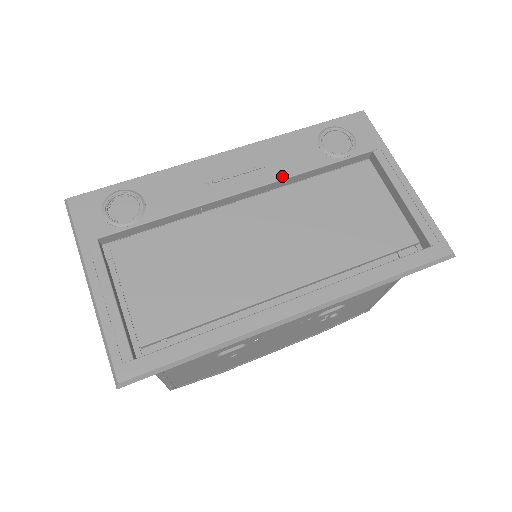
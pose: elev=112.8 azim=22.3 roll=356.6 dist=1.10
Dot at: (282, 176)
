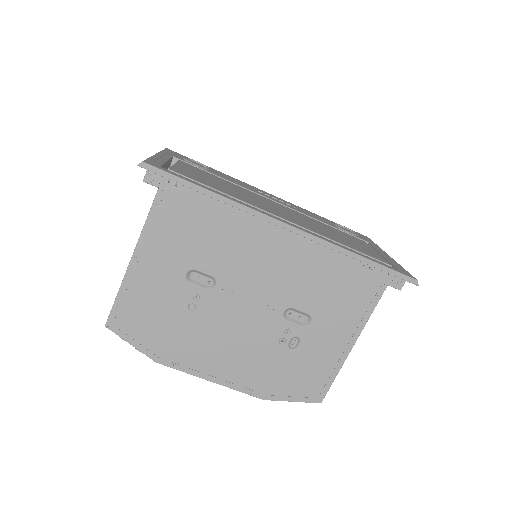
Dot at: (303, 213)
